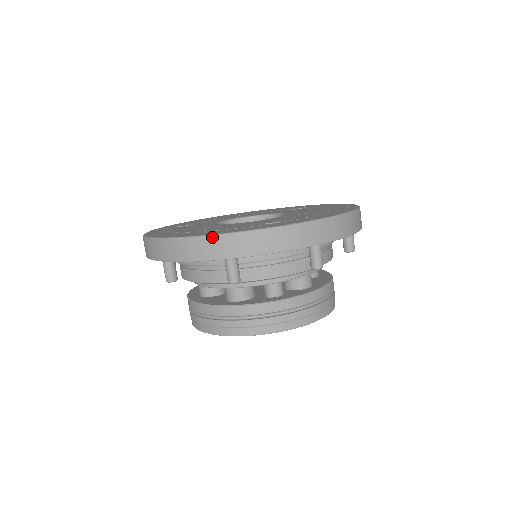
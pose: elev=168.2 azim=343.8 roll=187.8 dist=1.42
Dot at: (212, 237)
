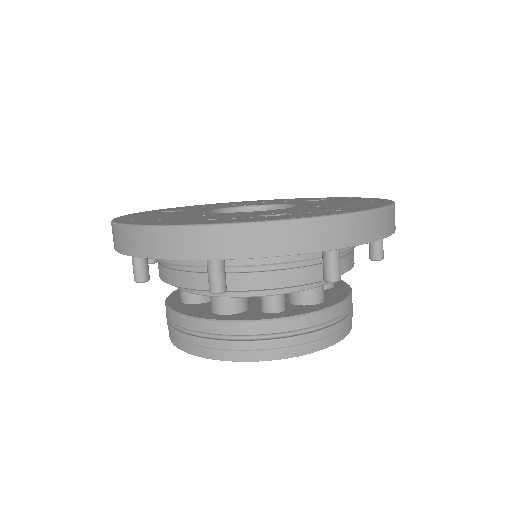
Dot at: (190, 228)
